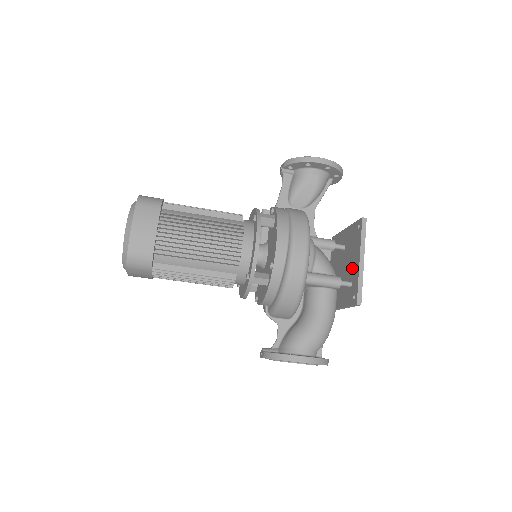
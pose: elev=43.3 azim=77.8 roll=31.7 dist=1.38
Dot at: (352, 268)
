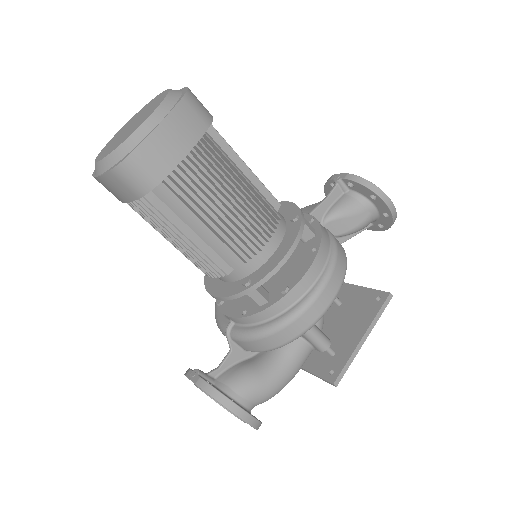
Dot at: (344, 336)
